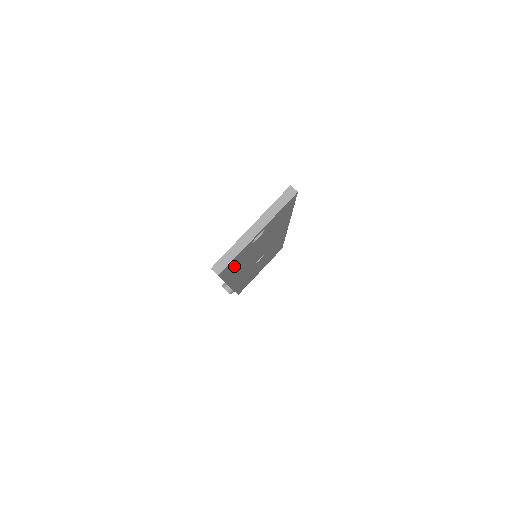
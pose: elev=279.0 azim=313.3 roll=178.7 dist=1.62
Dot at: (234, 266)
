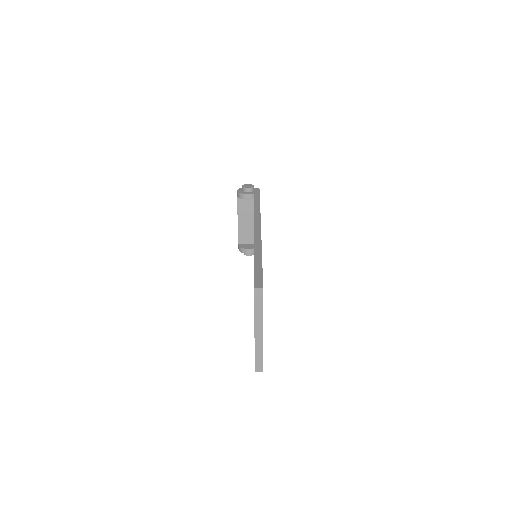
Dot at: occluded
